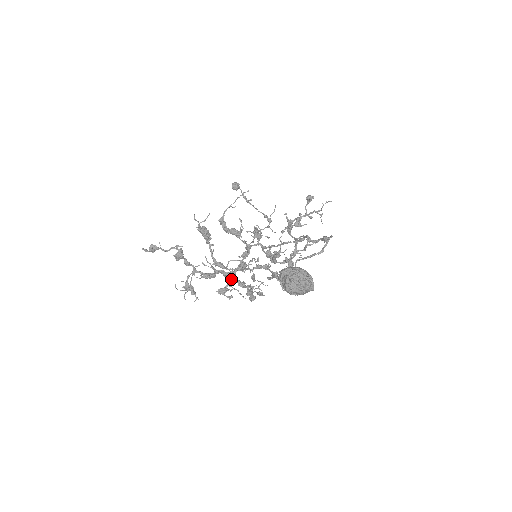
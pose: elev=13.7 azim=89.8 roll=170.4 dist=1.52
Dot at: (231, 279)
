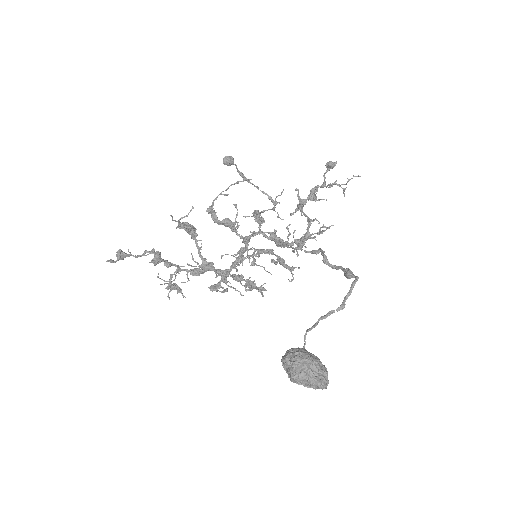
Dot at: occluded
